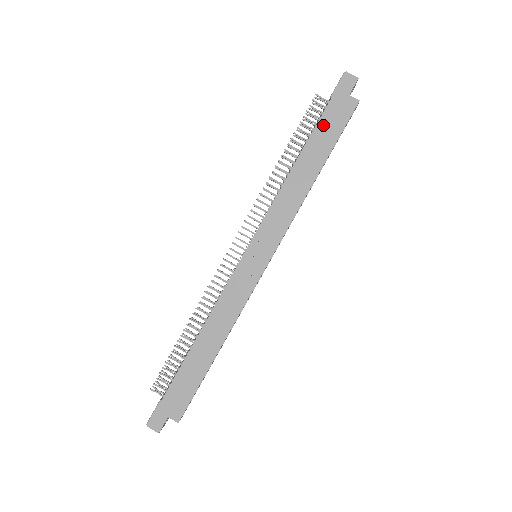
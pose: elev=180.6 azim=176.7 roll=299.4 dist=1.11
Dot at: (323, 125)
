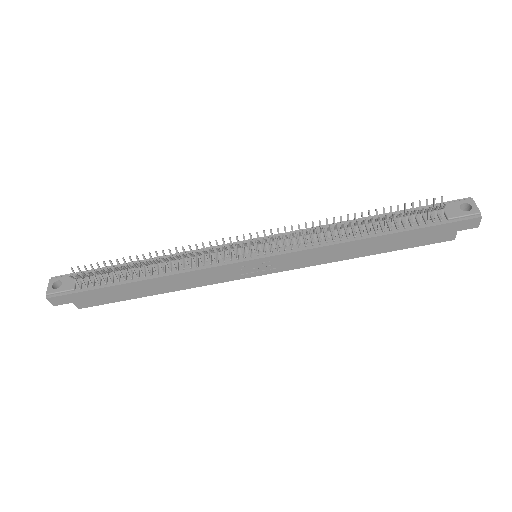
Dot at: (416, 233)
